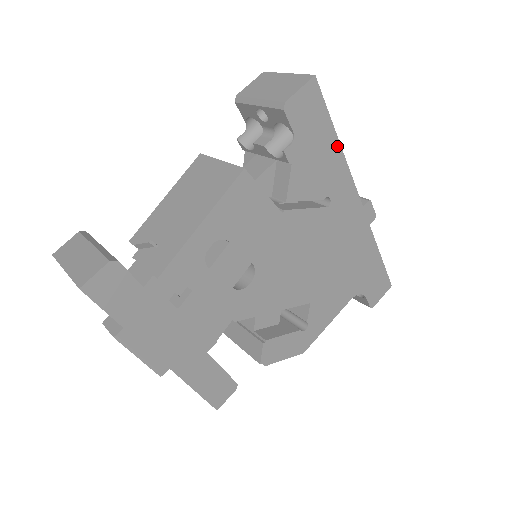
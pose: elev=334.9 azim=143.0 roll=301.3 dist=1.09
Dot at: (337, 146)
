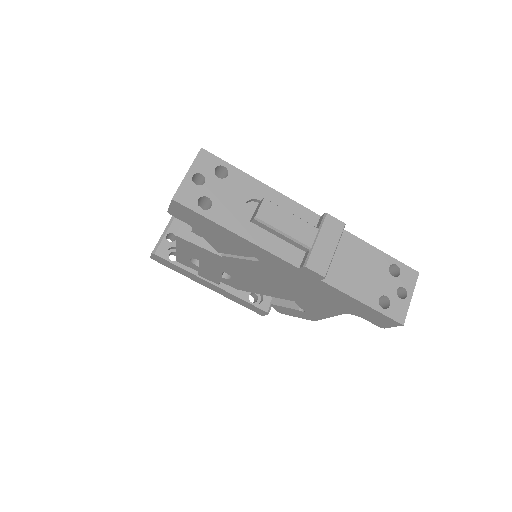
Dot at: (231, 233)
